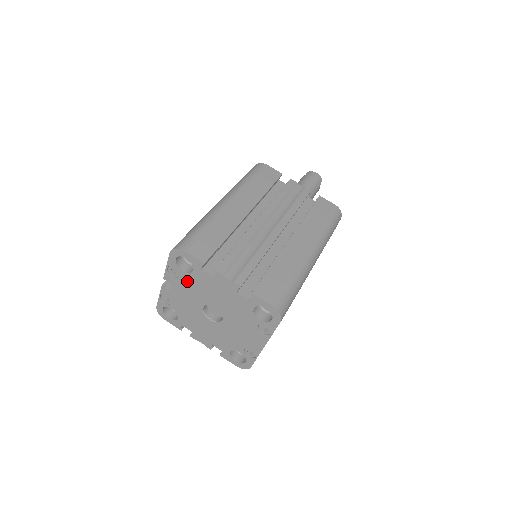
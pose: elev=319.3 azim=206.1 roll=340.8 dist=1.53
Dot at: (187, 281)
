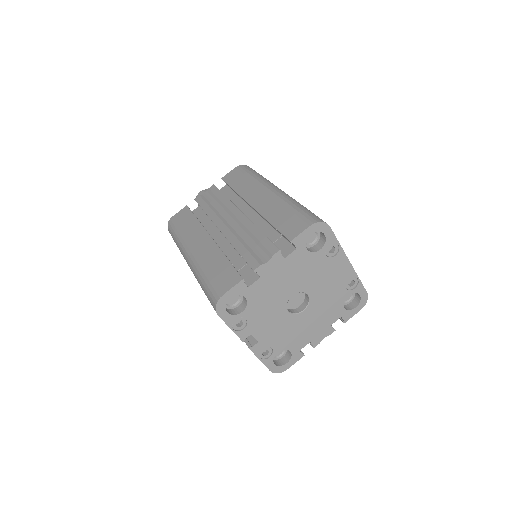
Dot at: (254, 313)
